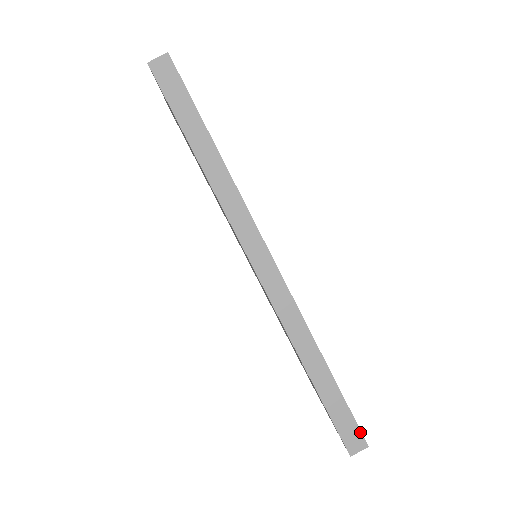
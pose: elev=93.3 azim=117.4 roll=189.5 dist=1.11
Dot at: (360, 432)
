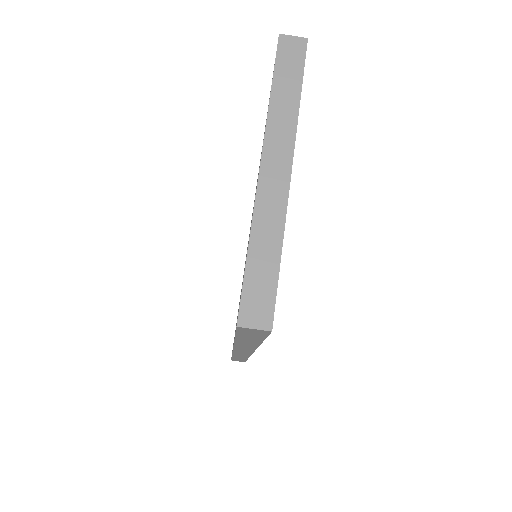
Dot at: occluded
